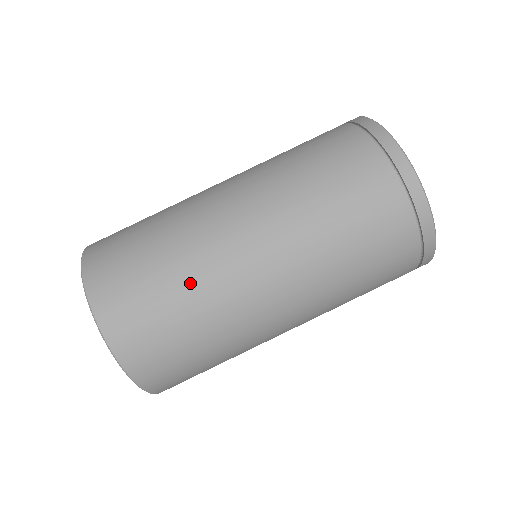
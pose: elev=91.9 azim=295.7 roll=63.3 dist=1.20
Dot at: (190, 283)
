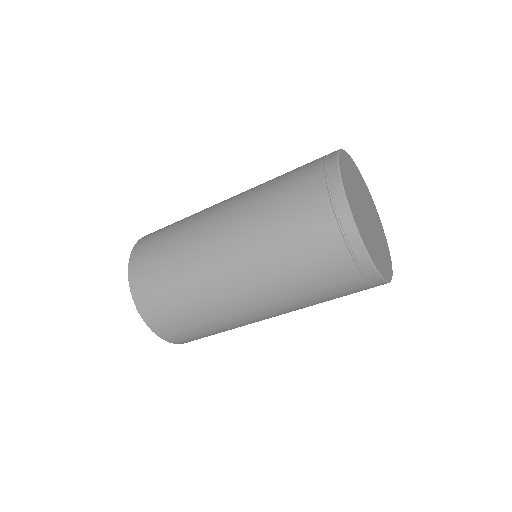
Dot at: (206, 316)
